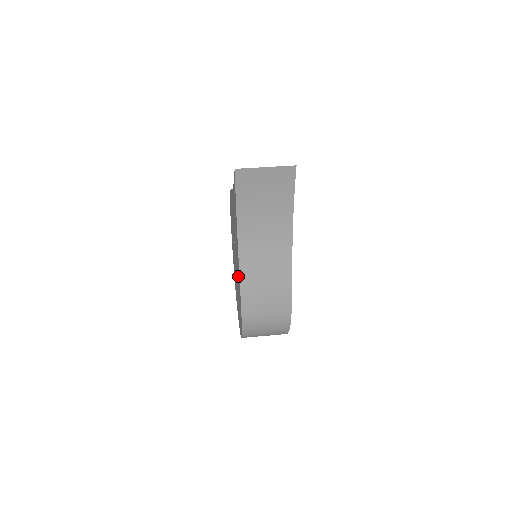
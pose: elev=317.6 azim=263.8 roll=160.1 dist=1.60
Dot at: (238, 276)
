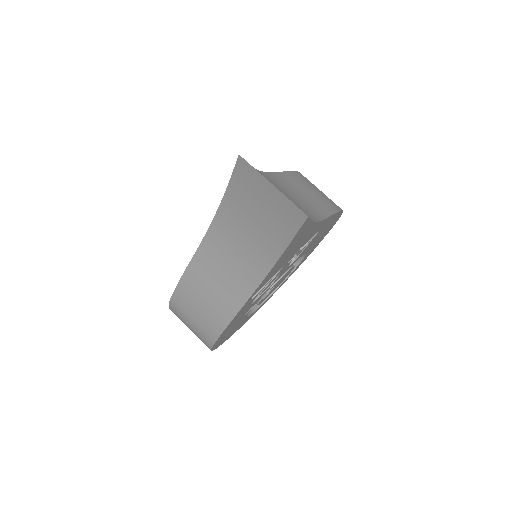
Dot at: occluded
